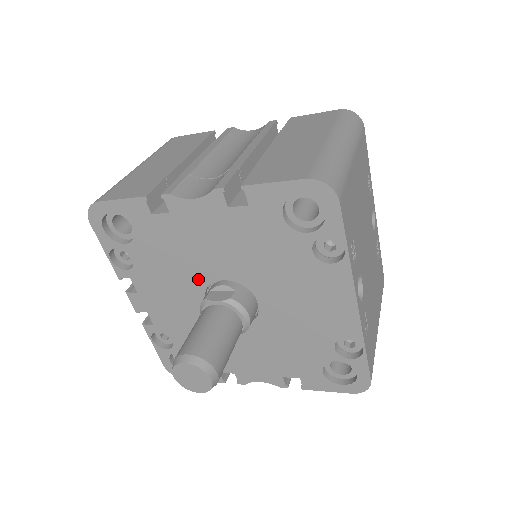
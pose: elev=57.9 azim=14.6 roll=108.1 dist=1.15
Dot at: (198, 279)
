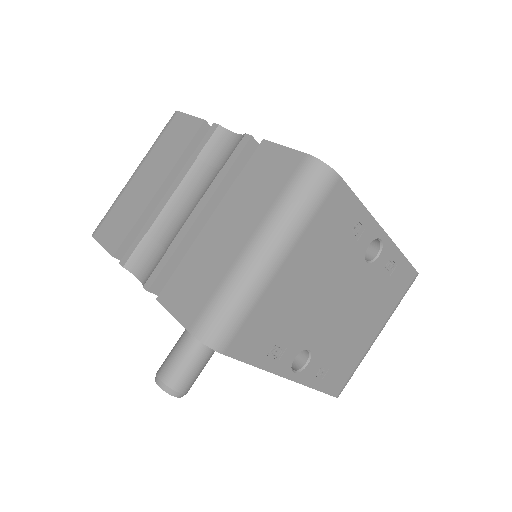
Dot at: occluded
